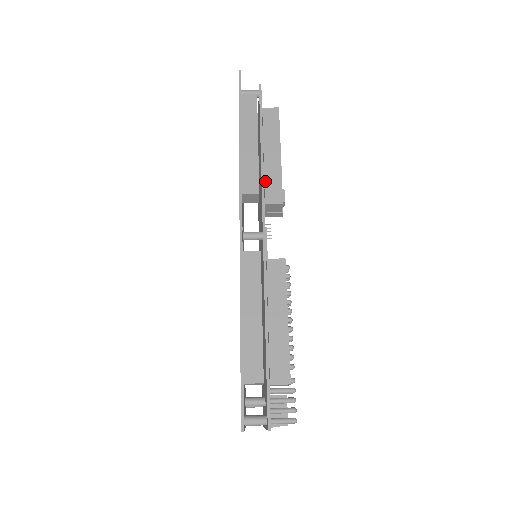
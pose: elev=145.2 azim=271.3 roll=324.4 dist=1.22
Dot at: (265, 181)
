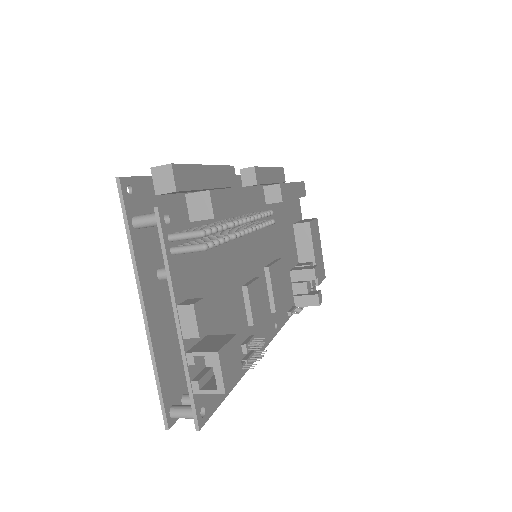
Dot at: occluded
